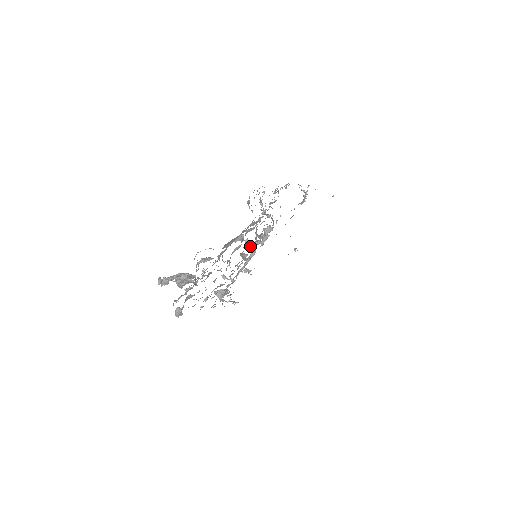
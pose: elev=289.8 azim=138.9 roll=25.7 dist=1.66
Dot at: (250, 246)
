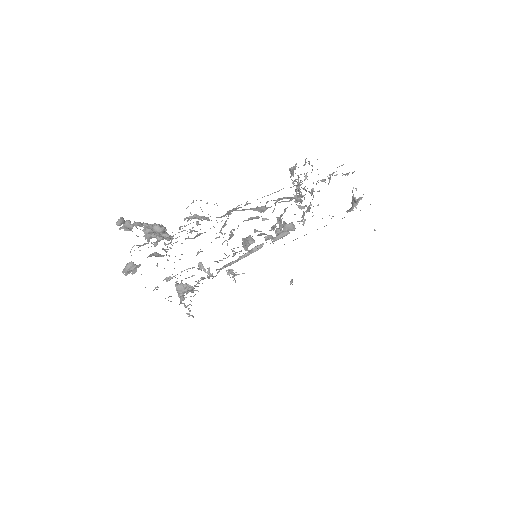
Dot at: (260, 234)
